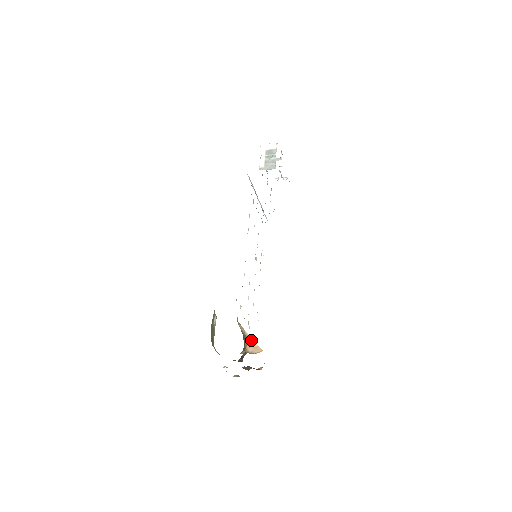
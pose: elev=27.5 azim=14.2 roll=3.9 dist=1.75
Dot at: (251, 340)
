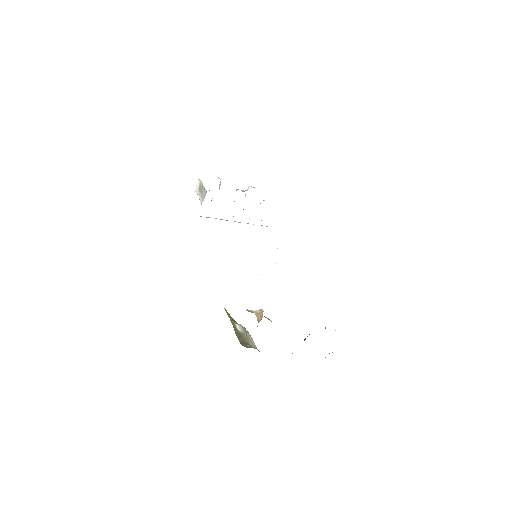
Dot at: (255, 311)
